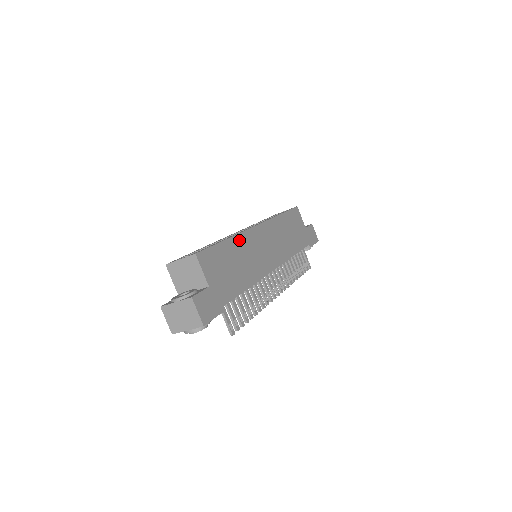
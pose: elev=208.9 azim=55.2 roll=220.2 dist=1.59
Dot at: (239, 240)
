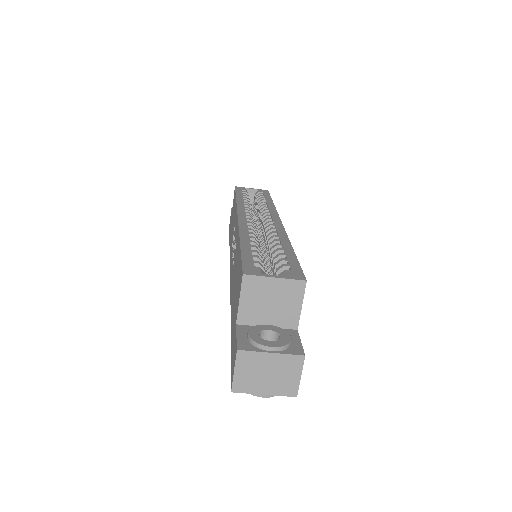
Dot at: occluded
